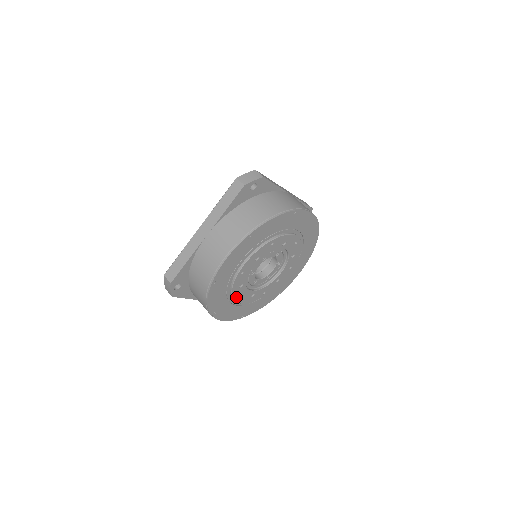
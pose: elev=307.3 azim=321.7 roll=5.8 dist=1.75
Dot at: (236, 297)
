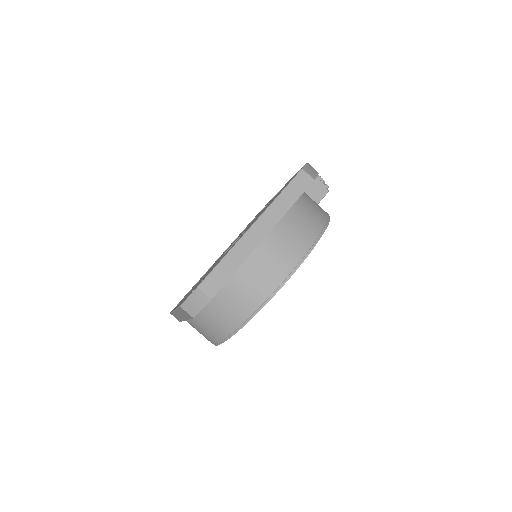
Dot at: occluded
